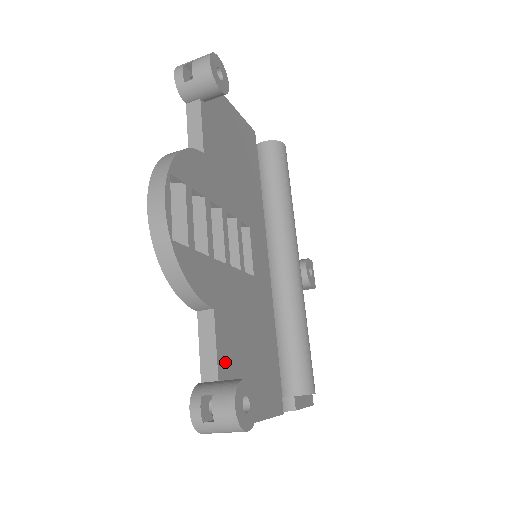
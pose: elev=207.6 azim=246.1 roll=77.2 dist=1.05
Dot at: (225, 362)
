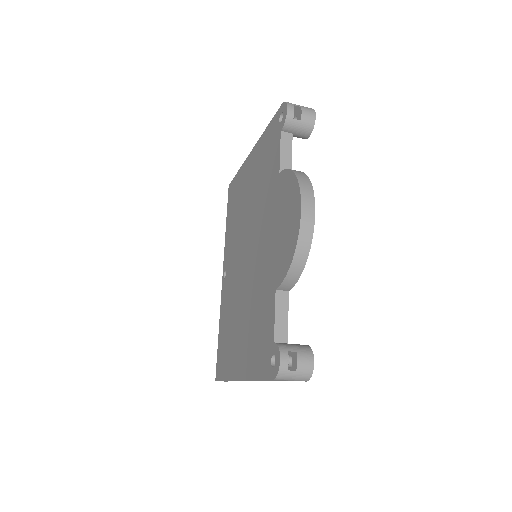
Dot at: occluded
